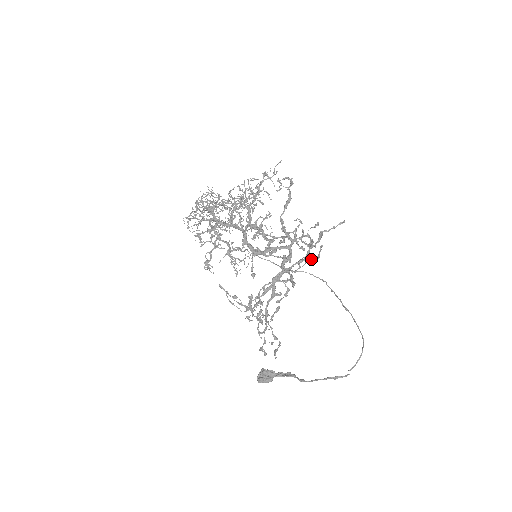
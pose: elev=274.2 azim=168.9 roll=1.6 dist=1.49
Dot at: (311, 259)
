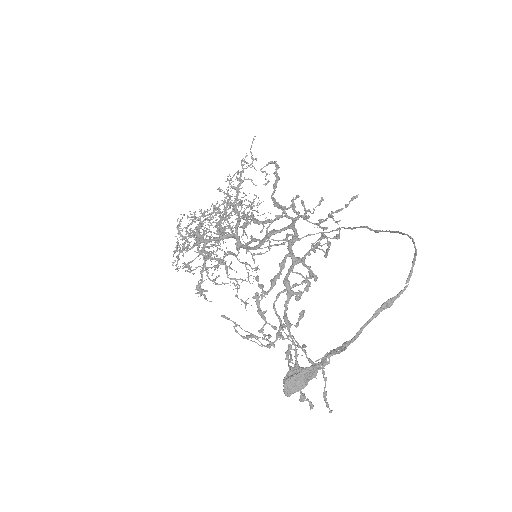
Dot at: (326, 237)
